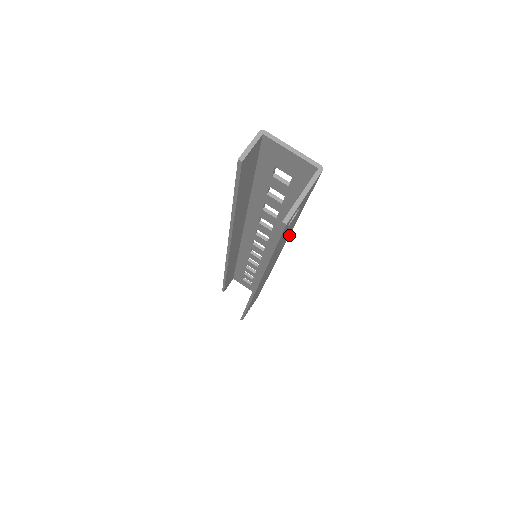
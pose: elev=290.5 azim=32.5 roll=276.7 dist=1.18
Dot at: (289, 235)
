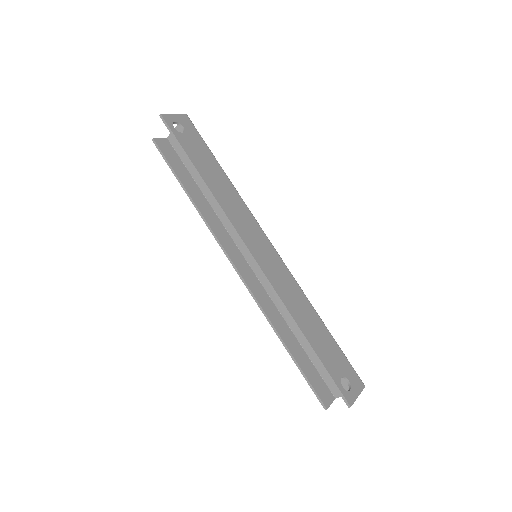
Dot at: (240, 196)
